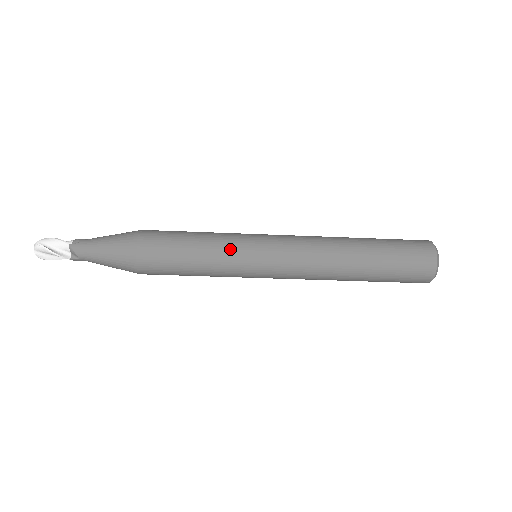
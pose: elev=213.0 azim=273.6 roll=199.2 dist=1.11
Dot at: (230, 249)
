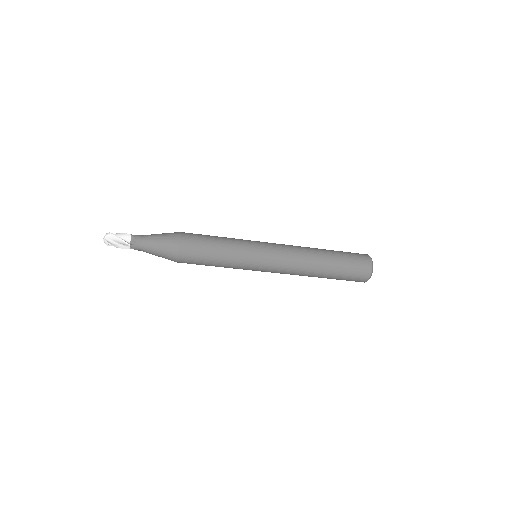
Dot at: (242, 242)
